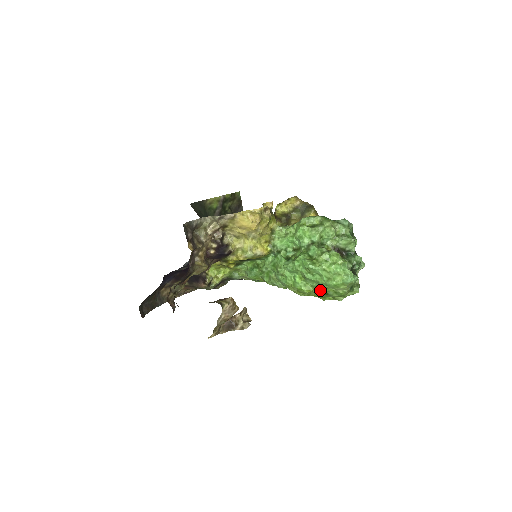
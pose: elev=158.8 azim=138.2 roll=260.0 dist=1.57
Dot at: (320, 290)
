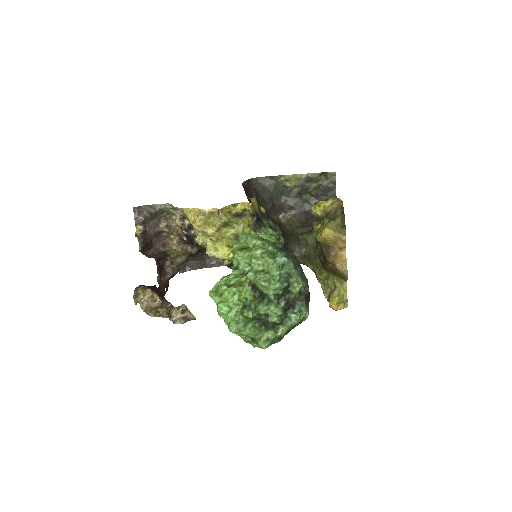
Dot at: occluded
